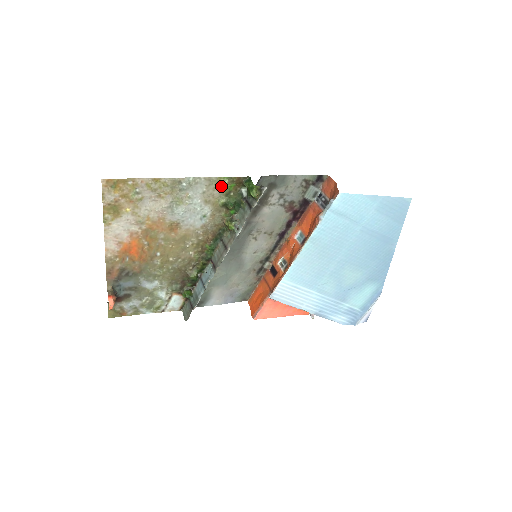
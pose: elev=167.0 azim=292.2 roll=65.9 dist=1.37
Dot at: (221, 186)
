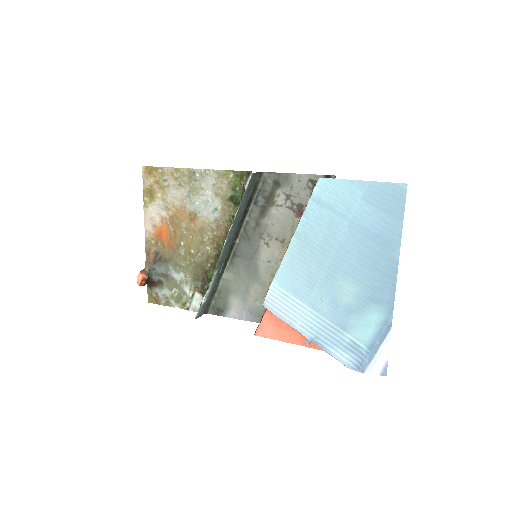
Dot at: (228, 180)
